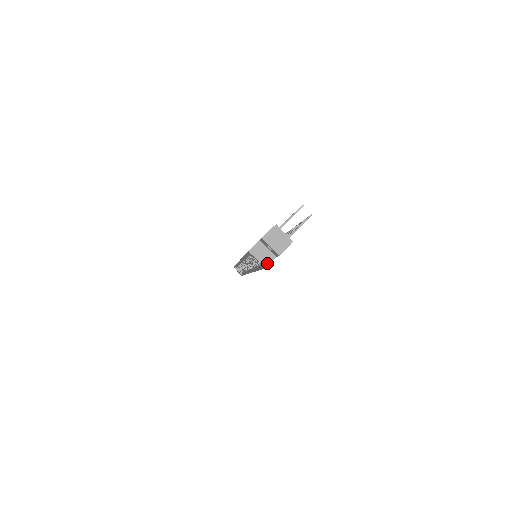
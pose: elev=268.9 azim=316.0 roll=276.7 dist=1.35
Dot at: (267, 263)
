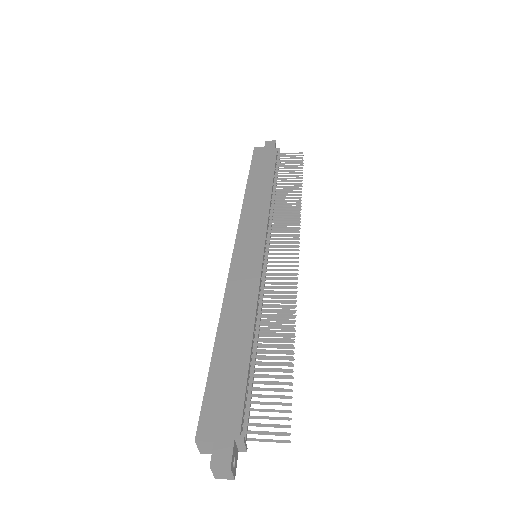
Dot at: (205, 453)
